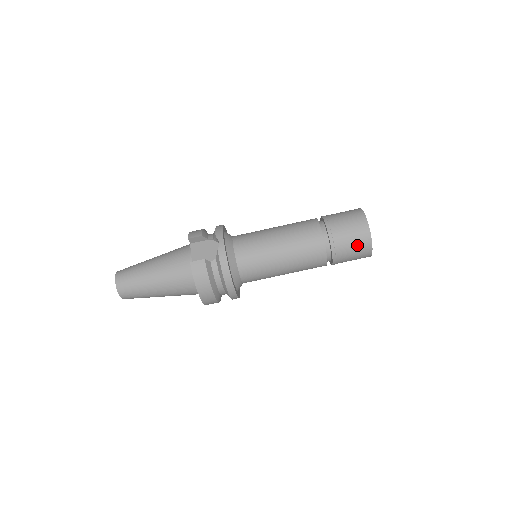
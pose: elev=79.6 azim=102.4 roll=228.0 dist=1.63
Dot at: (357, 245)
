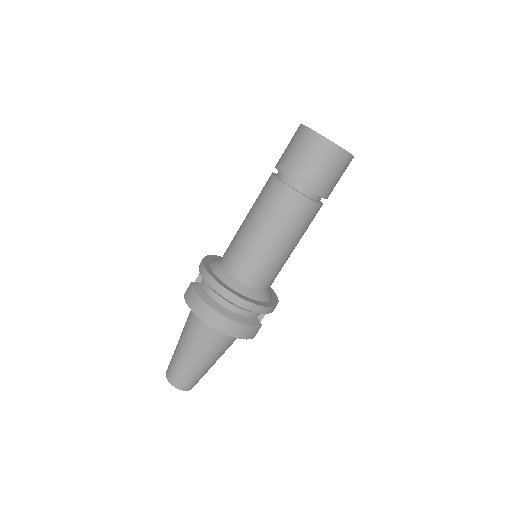
Dot at: (302, 147)
